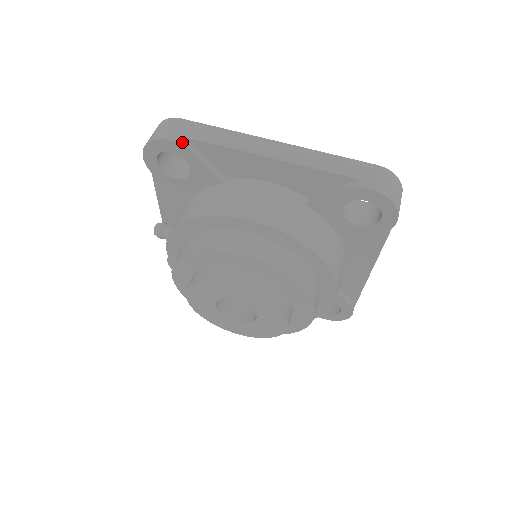
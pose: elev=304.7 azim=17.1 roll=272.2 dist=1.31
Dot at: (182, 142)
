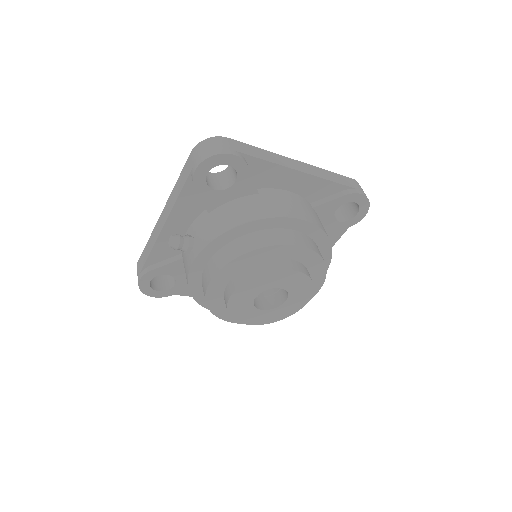
Dot at: (242, 157)
